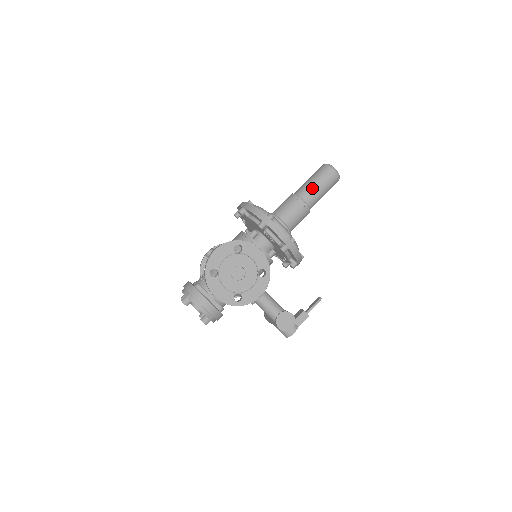
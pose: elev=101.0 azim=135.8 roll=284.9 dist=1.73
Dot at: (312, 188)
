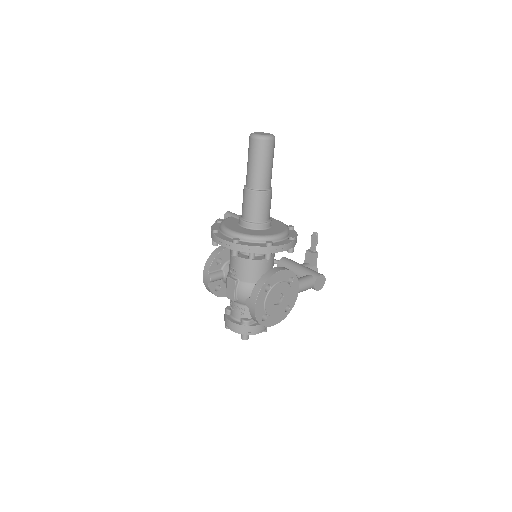
Dot at: (265, 173)
